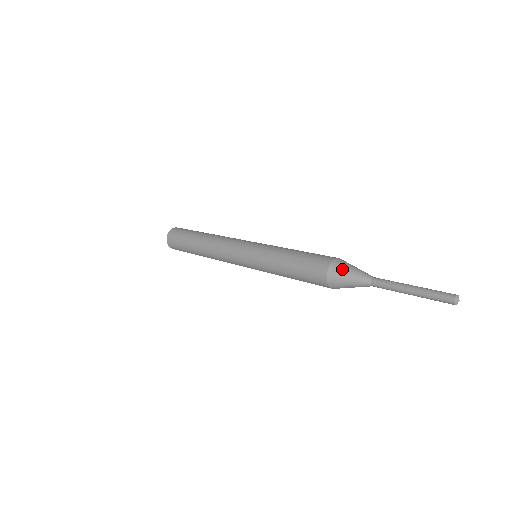
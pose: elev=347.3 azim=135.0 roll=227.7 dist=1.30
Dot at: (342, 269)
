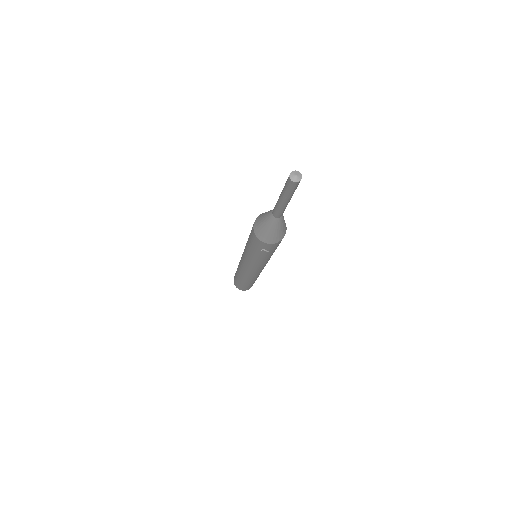
Dot at: occluded
